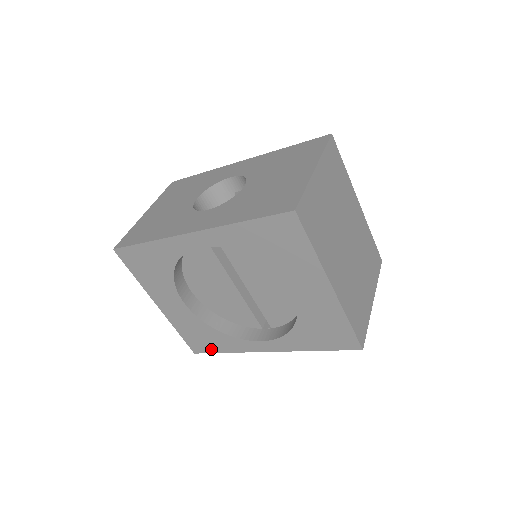
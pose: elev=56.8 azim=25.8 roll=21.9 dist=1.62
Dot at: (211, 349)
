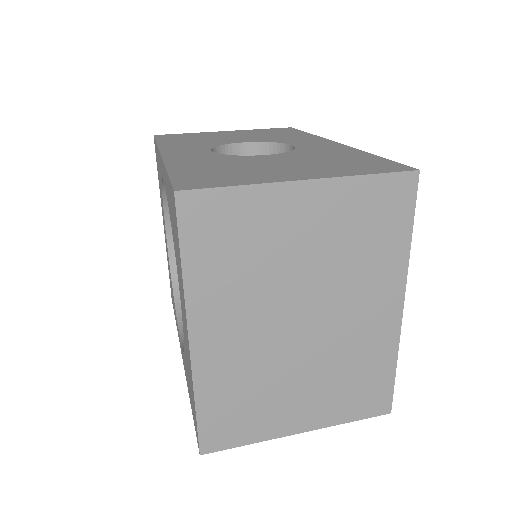
Dot at: occluded
